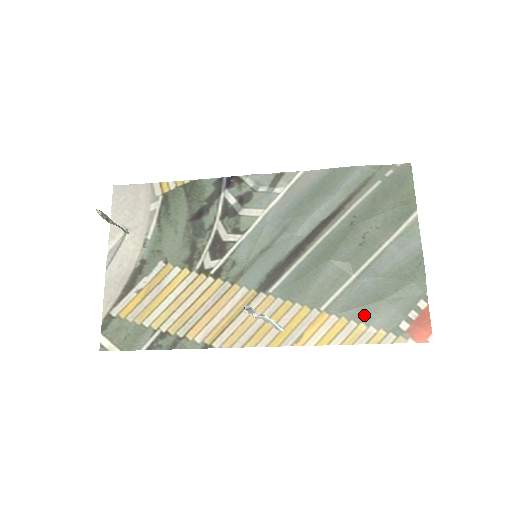
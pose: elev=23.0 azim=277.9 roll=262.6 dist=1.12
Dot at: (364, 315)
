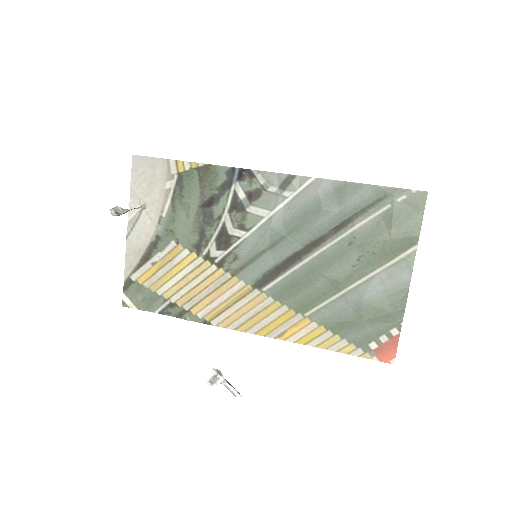
Dot at: (341, 329)
